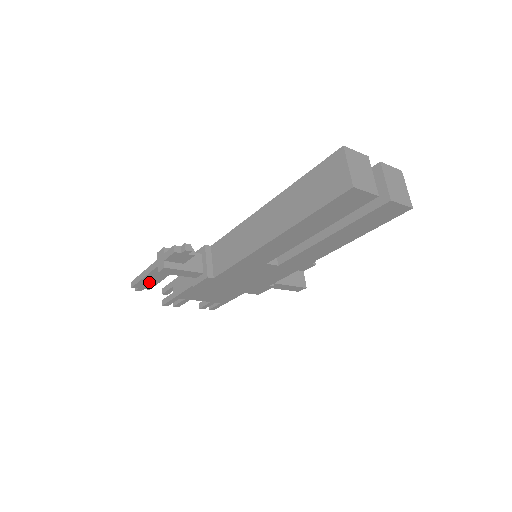
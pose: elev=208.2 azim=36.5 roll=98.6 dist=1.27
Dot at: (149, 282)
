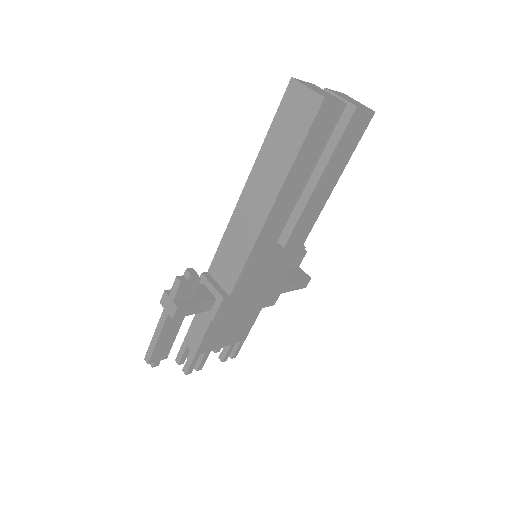
Dot at: (164, 346)
